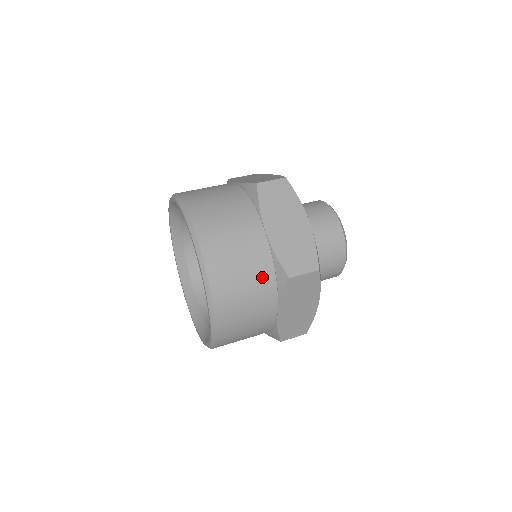
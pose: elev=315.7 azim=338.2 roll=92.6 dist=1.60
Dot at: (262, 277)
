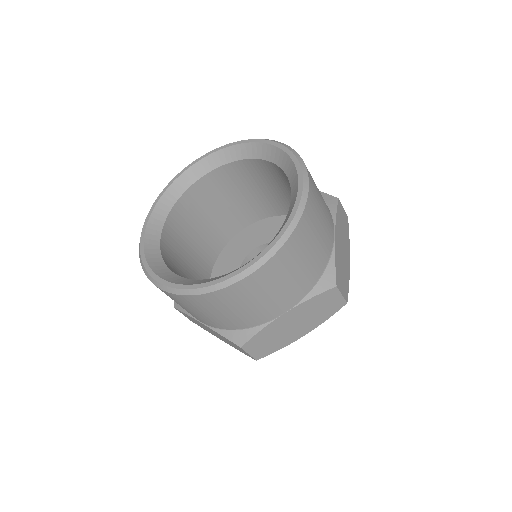
Dot at: (316, 266)
